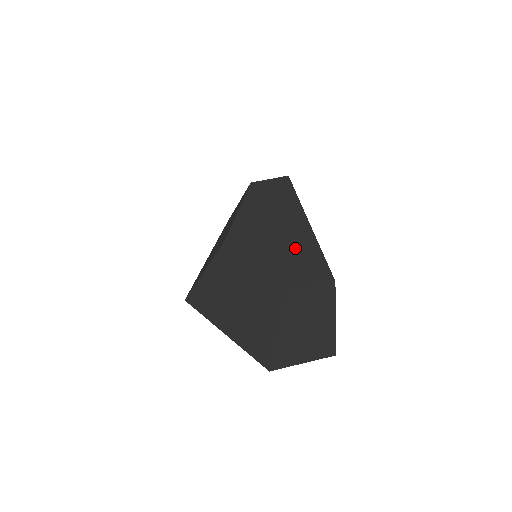
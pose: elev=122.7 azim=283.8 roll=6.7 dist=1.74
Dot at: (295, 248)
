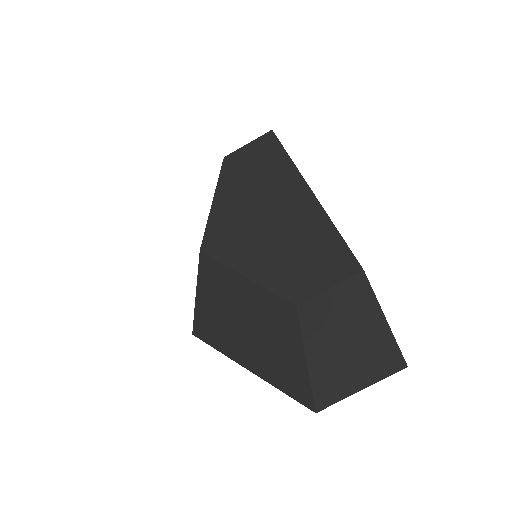
Dot at: (295, 234)
